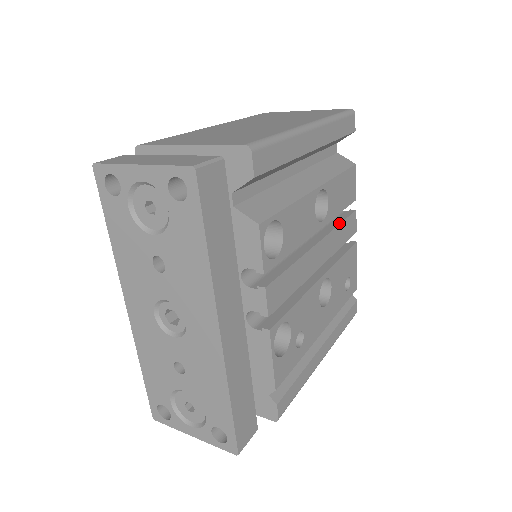
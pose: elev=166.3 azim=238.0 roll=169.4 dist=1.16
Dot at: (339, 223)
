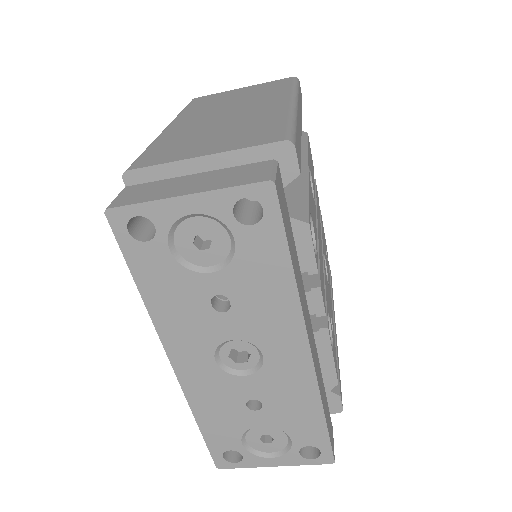
Dot at: (315, 197)
